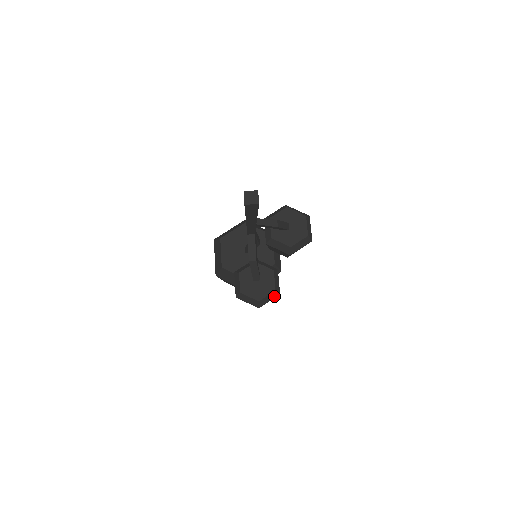
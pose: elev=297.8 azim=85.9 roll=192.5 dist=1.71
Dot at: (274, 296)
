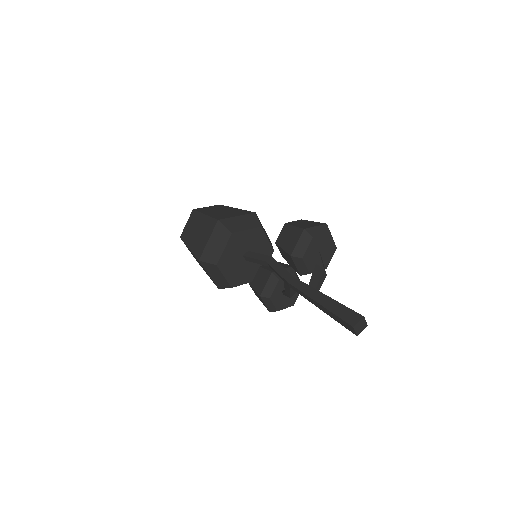
Dot at: occluded
